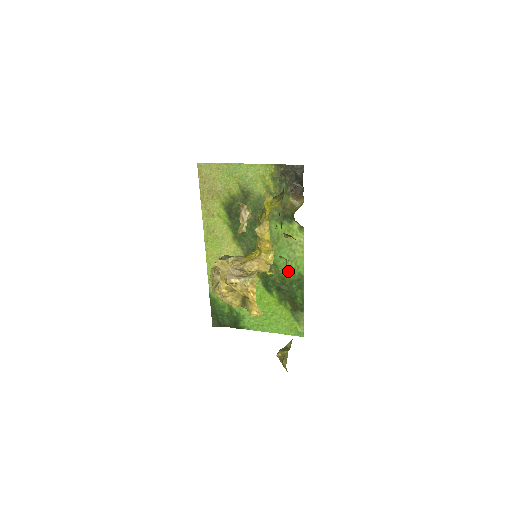
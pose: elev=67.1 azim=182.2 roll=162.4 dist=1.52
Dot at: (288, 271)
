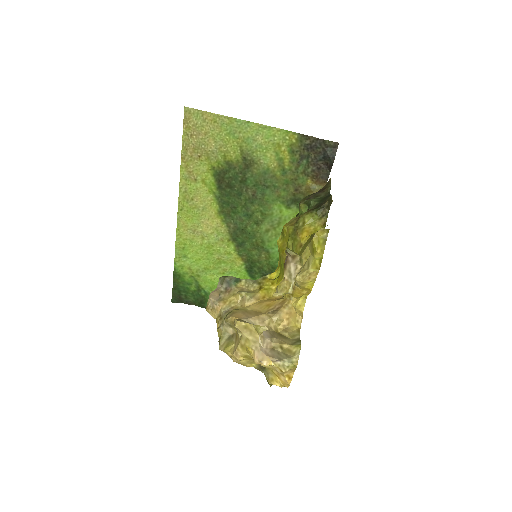
Dot at: occluded
